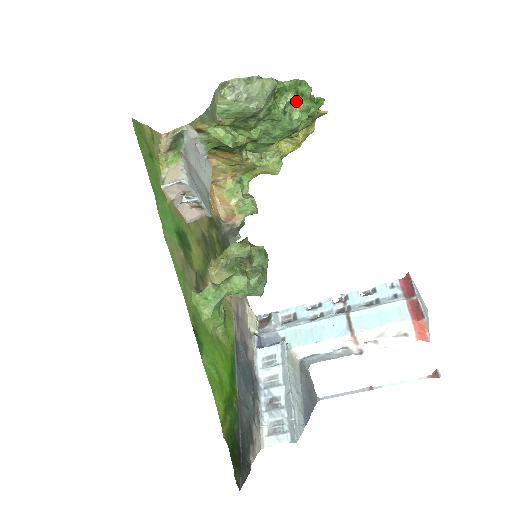
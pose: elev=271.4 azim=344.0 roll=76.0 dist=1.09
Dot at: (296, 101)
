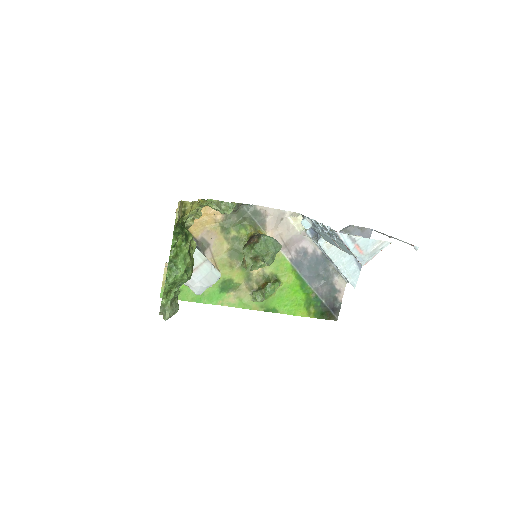
Dot at: (175, 283)
